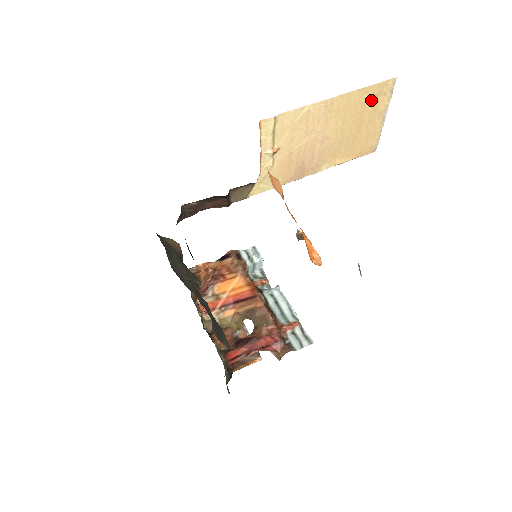
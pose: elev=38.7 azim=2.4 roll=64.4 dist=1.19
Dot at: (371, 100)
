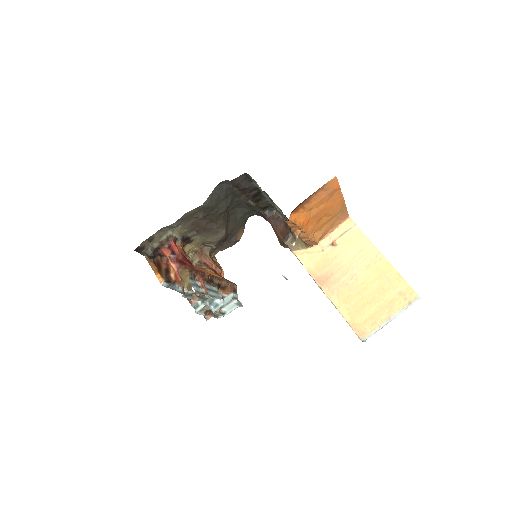
Dot at: (396, 291)
